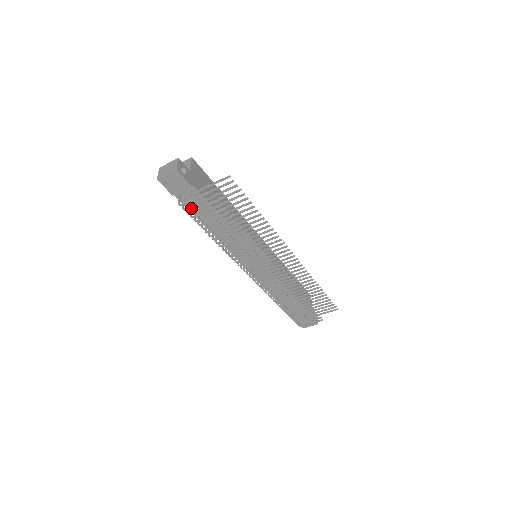
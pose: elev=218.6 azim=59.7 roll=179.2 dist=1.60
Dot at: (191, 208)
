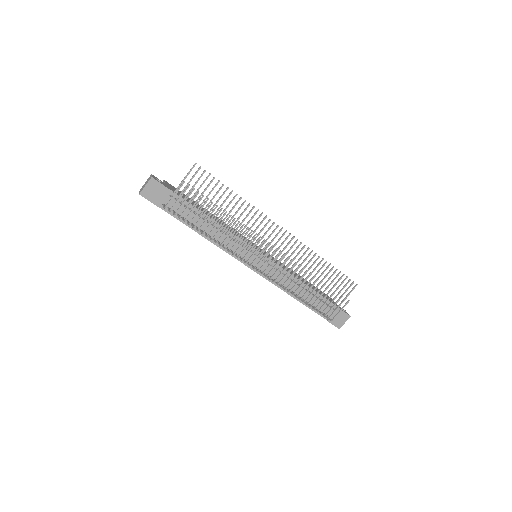
Dot at: (177, 214)
